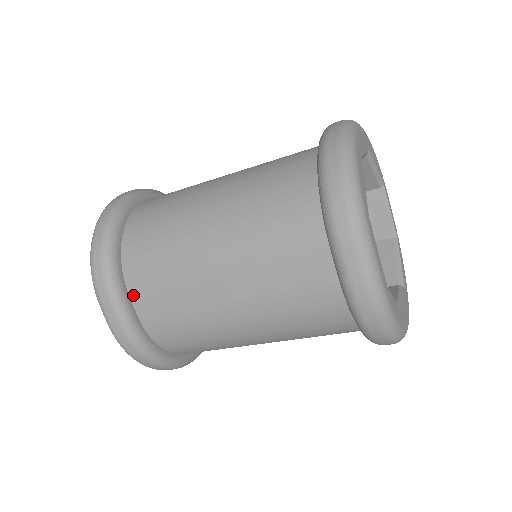
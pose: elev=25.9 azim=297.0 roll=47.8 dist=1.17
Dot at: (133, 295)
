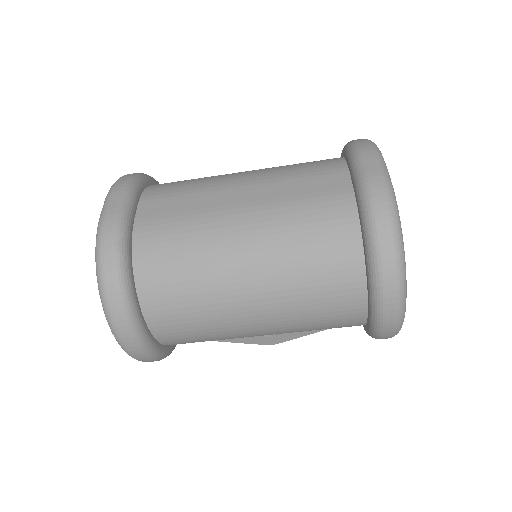
Dot at: (142, 204)
